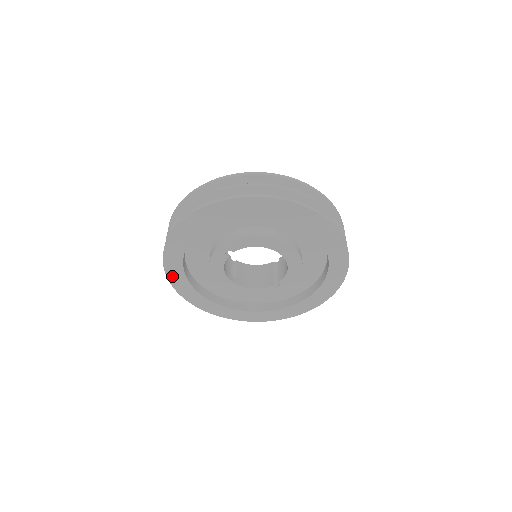
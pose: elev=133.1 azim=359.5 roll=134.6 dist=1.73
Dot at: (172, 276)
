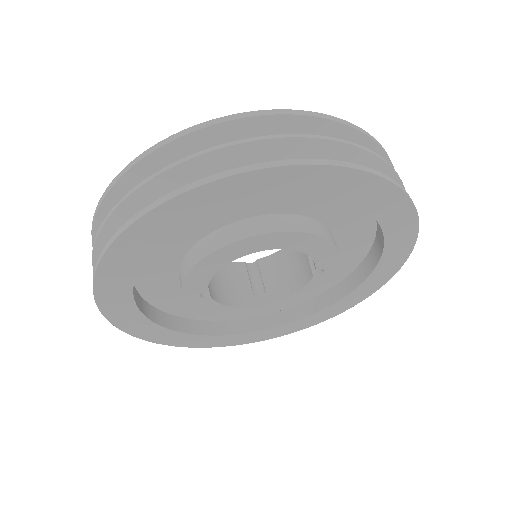
Dot at: (191, 344)
